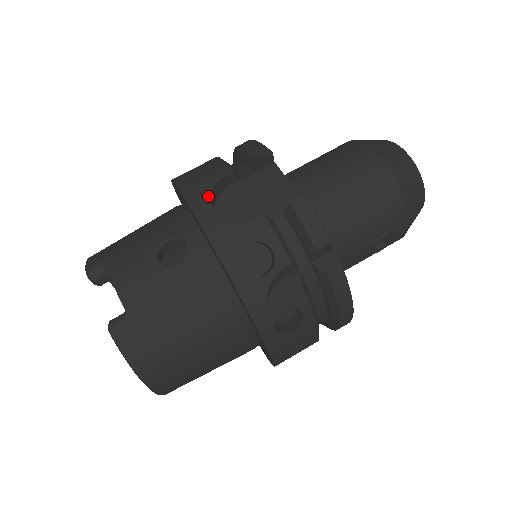
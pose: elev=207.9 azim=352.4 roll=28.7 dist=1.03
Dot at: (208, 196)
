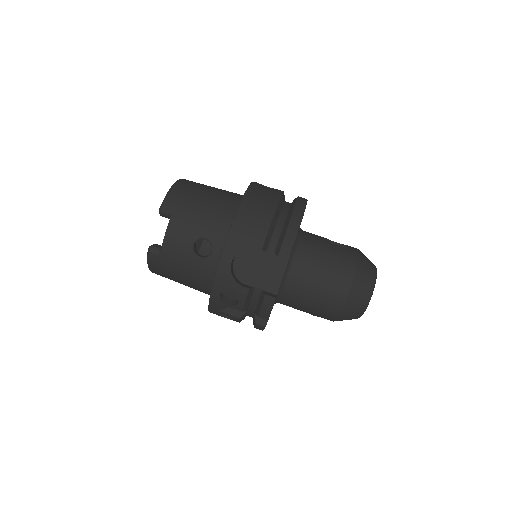
Dot at: (236, 252)
